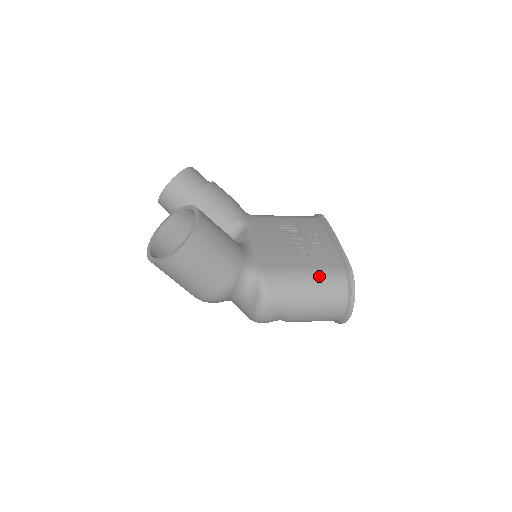
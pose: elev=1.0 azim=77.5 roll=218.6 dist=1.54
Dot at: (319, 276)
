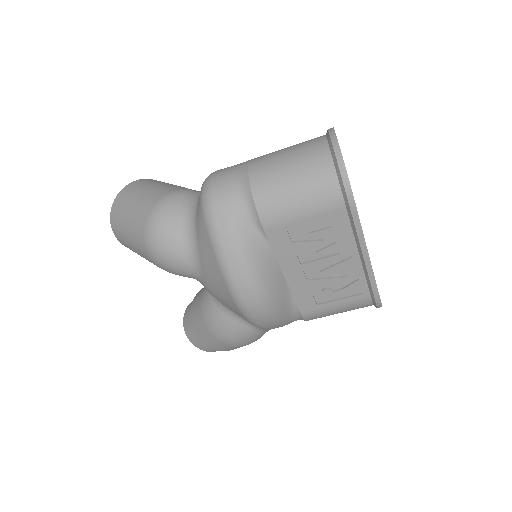
Dot at: occluded
